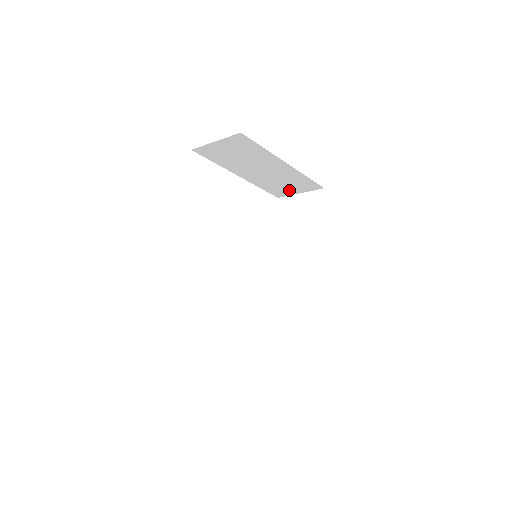
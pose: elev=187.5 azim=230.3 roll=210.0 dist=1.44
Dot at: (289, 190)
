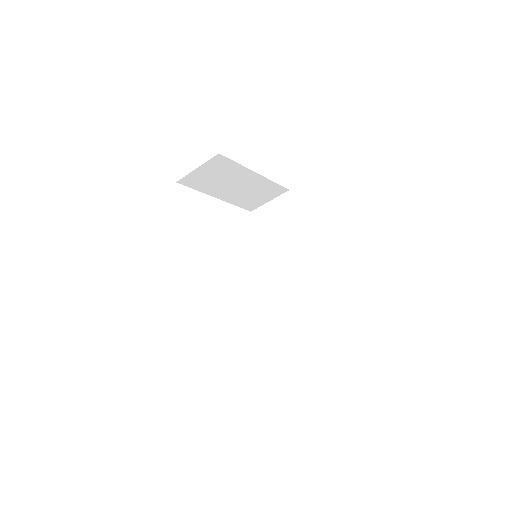
Dot at: (260, 201)
